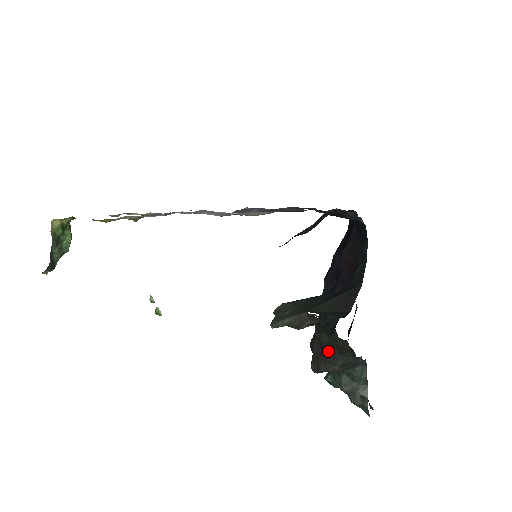
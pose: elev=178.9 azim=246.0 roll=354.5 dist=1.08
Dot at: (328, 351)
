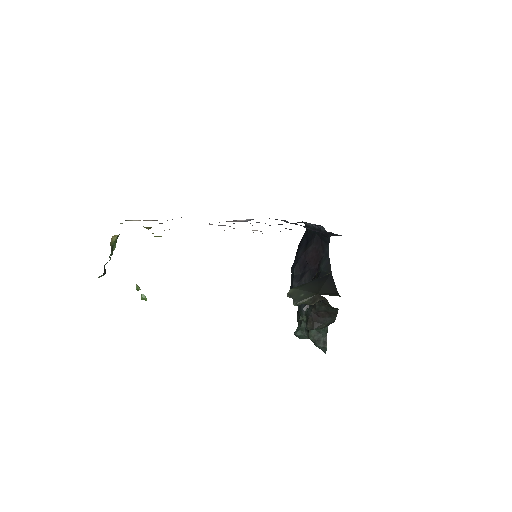
Dot at: (321, 316)
